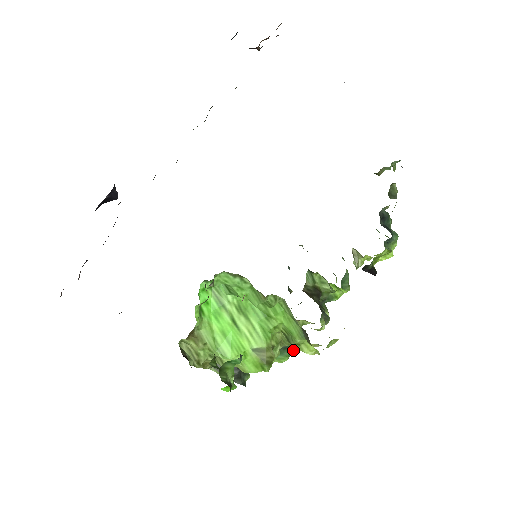
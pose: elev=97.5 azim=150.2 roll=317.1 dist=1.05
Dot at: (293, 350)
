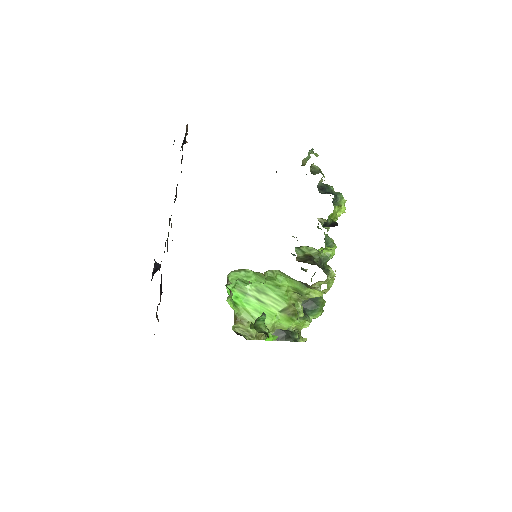
Dot at: (322, 305)
